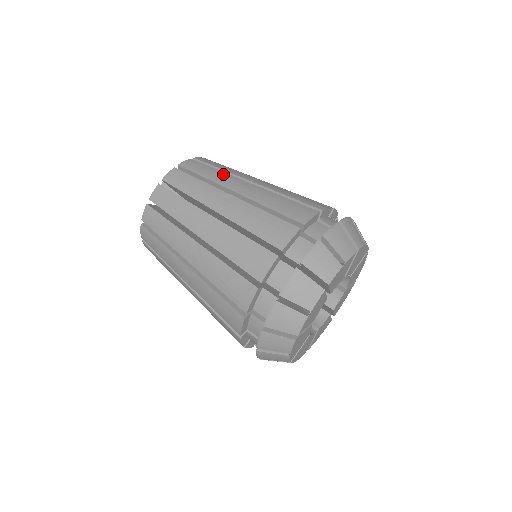
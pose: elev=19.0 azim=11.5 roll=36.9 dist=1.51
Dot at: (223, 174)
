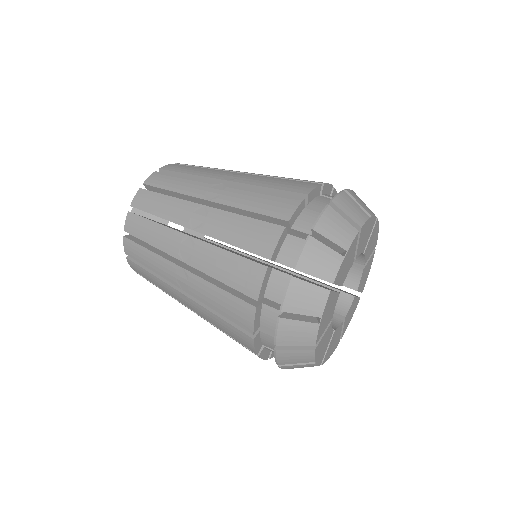
Dot at: occluded
